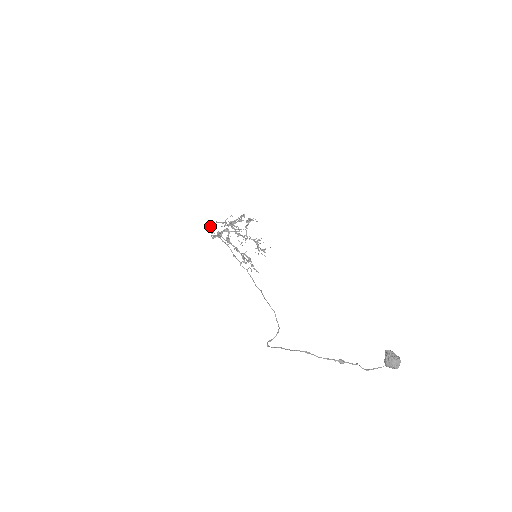
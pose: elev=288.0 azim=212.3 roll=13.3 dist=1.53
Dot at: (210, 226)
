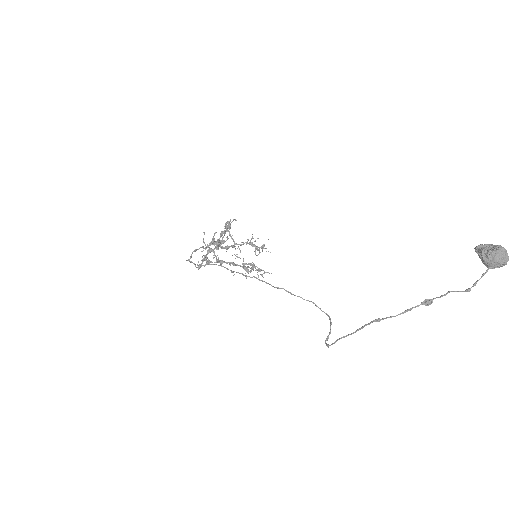
Dot at: occluded
